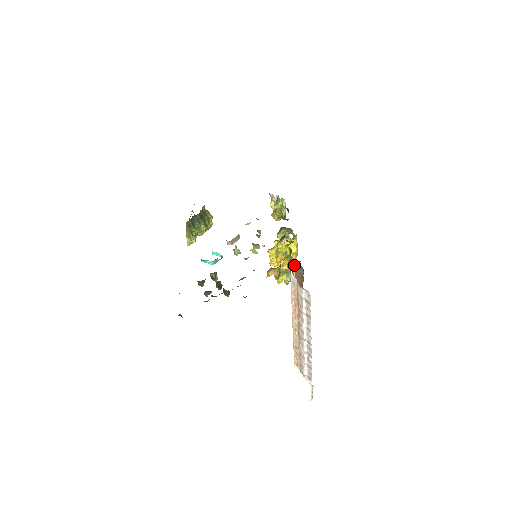
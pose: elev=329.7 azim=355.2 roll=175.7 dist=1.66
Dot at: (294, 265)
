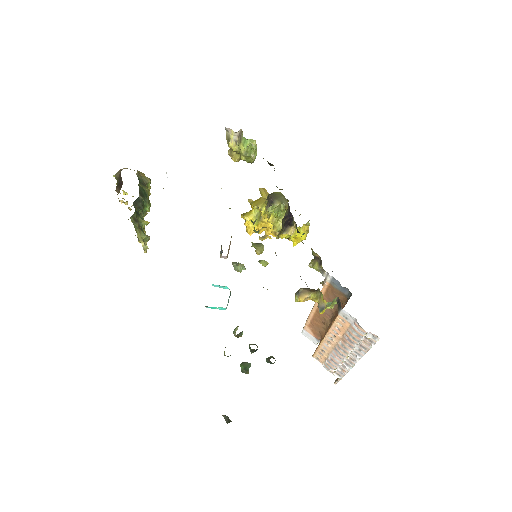
Dot at: (330, 281)
